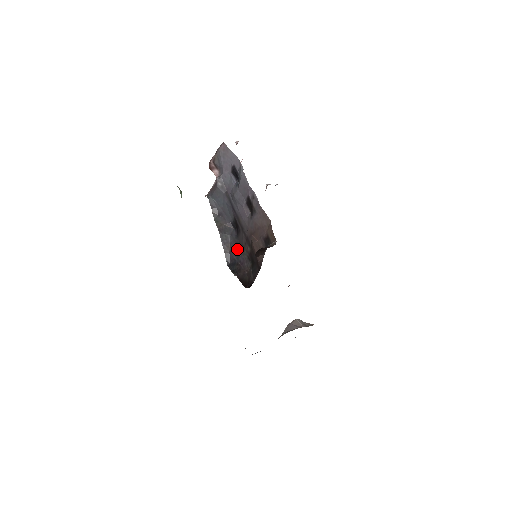
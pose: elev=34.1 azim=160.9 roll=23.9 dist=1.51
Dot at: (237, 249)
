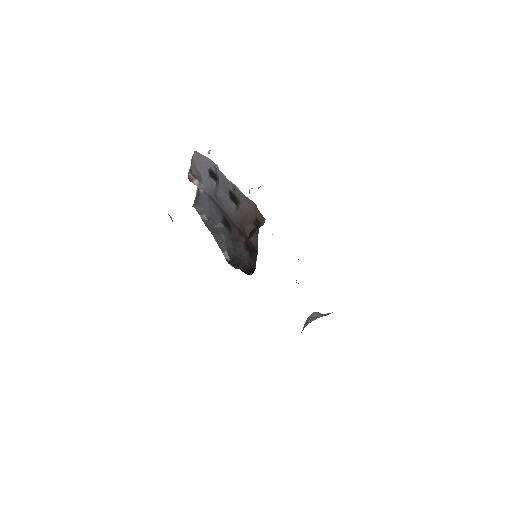
Dot at: (233, 244)
